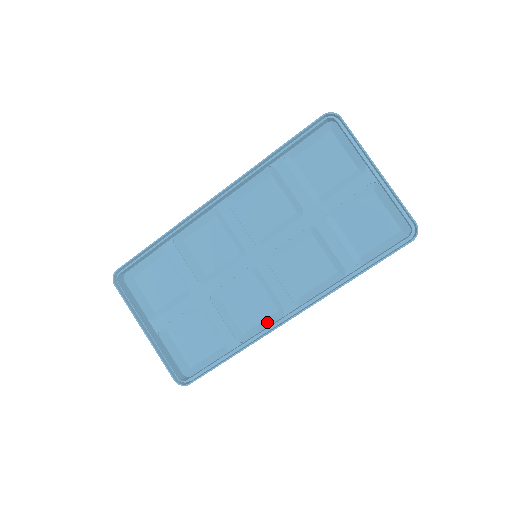
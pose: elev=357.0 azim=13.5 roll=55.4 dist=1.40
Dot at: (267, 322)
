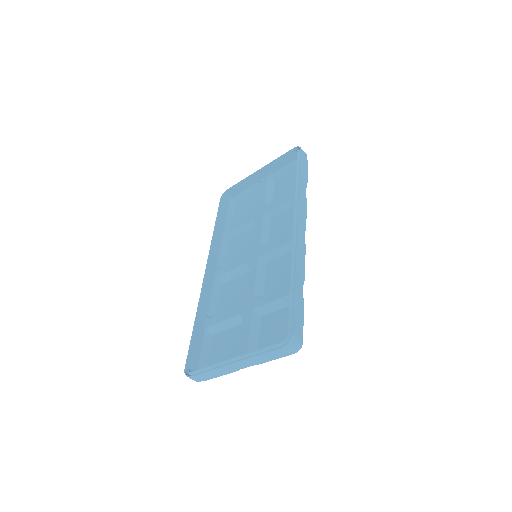
Dot at: occluded
